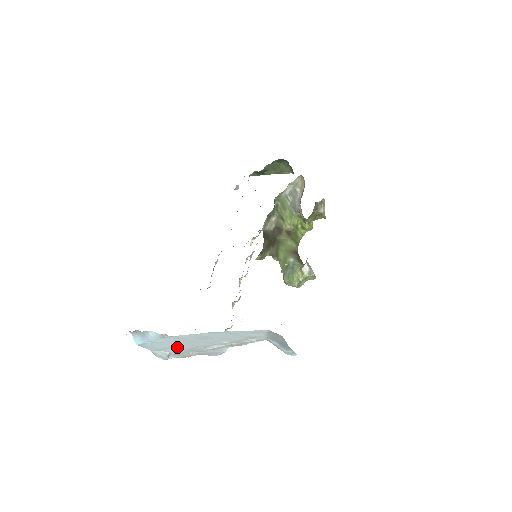
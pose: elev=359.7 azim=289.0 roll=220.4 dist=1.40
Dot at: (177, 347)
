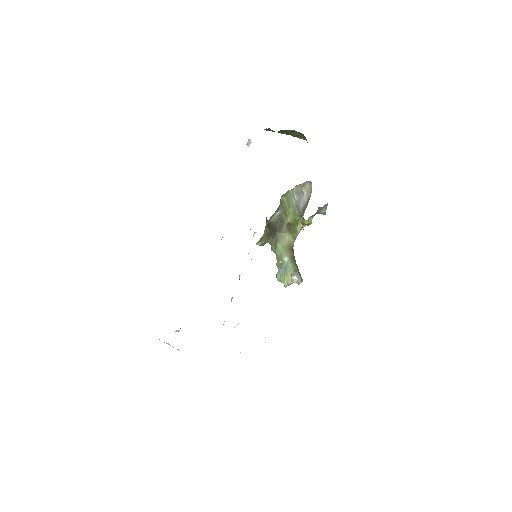
Dot at: occluded
